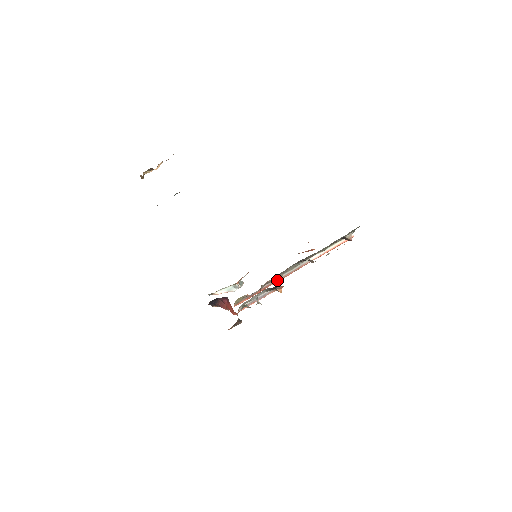
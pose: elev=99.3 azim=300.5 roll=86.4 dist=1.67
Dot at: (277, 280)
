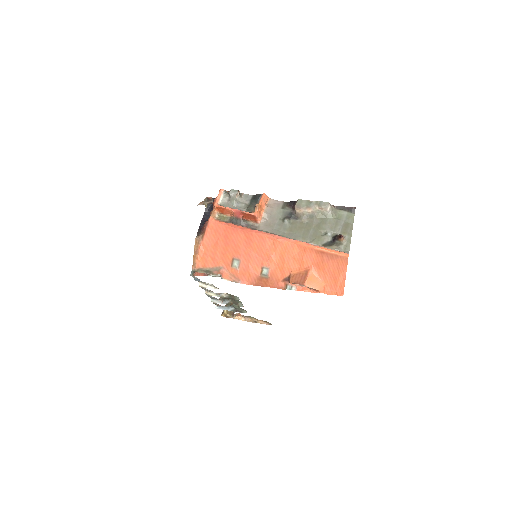
Dot at: (259, 231)
